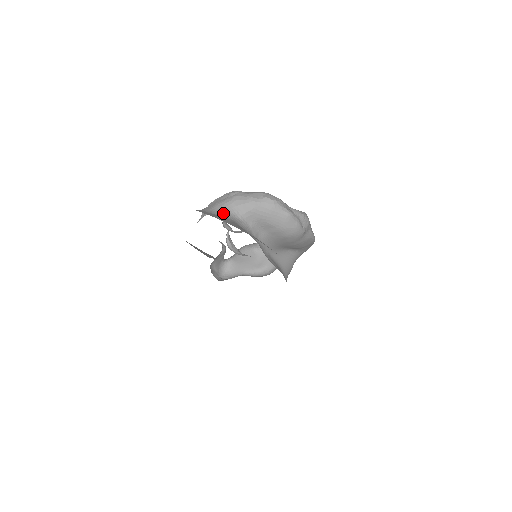
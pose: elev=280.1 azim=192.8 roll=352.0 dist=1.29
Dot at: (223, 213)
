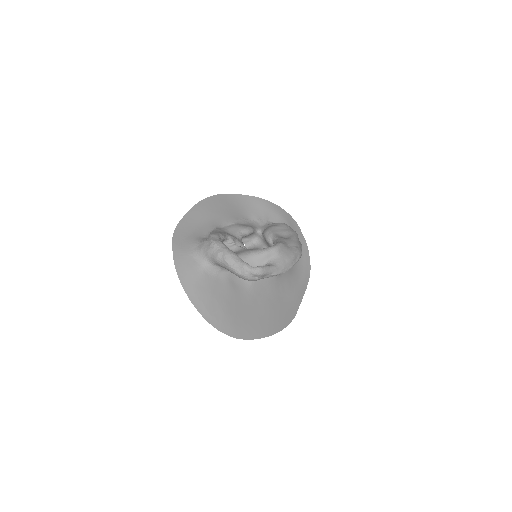
Dot at: (201, 258)
